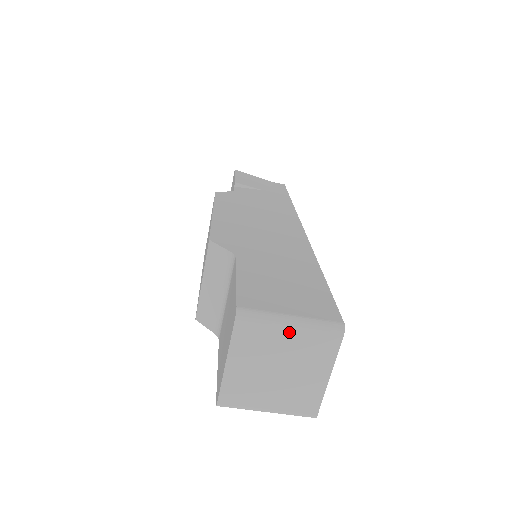
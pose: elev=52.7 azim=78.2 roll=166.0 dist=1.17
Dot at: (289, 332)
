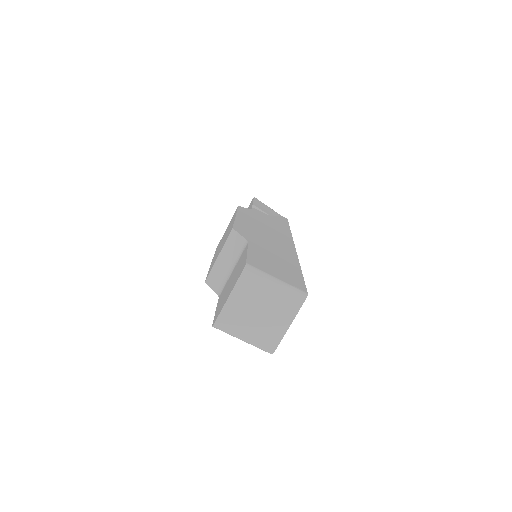
Dot at: (273, 288)
